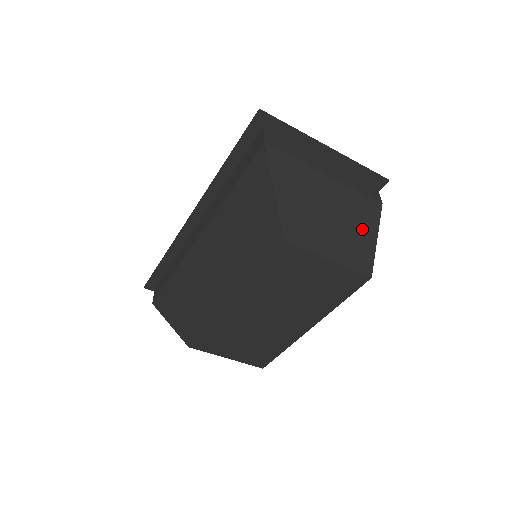
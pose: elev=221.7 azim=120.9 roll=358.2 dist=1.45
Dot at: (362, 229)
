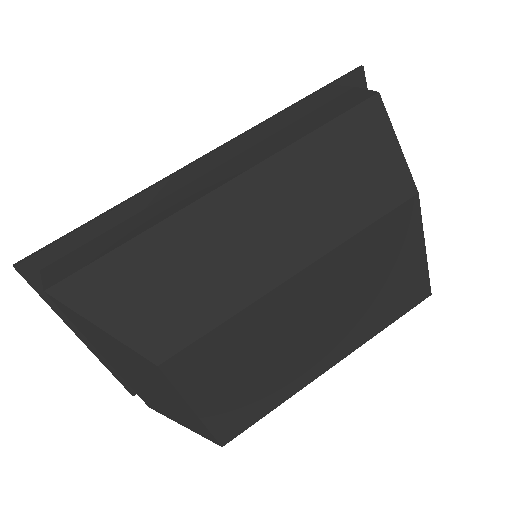
Dot at: occluded
